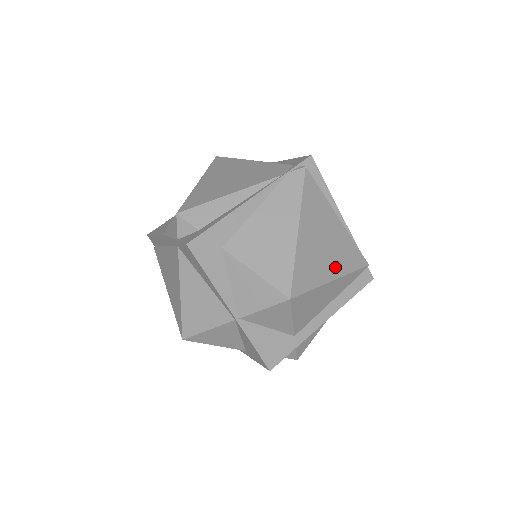
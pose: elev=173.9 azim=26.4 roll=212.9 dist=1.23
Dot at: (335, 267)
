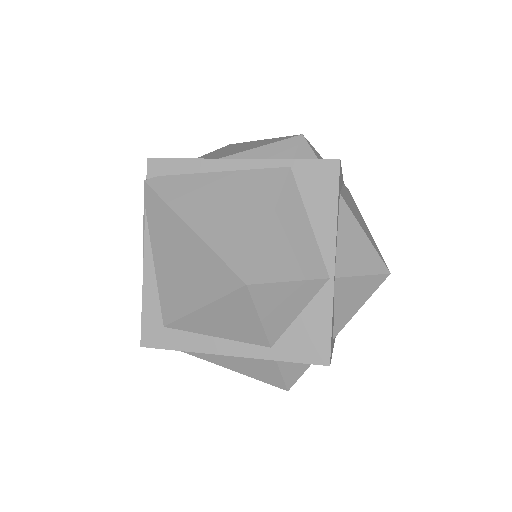
Dot at: occluded
